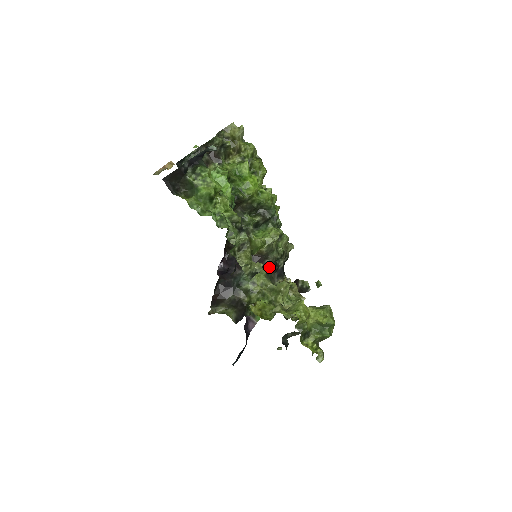
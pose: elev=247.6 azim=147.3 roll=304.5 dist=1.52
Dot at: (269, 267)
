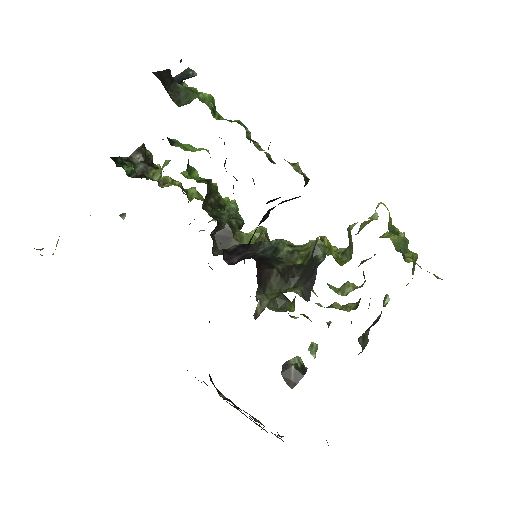
Dot at: occluded
